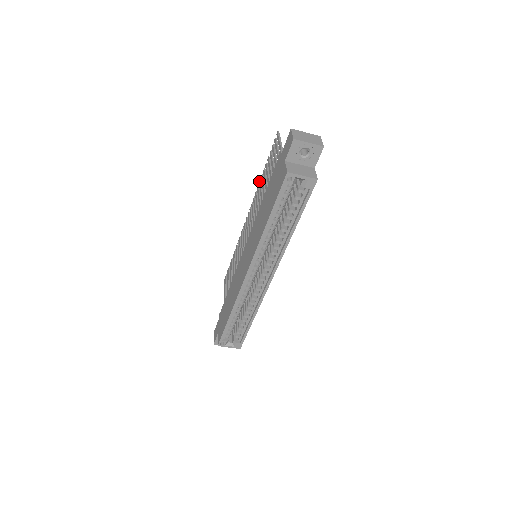
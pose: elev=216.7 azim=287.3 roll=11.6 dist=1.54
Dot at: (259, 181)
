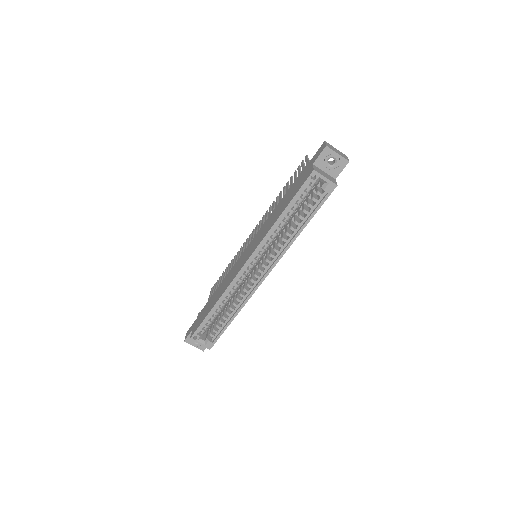
Dot at: occluded
